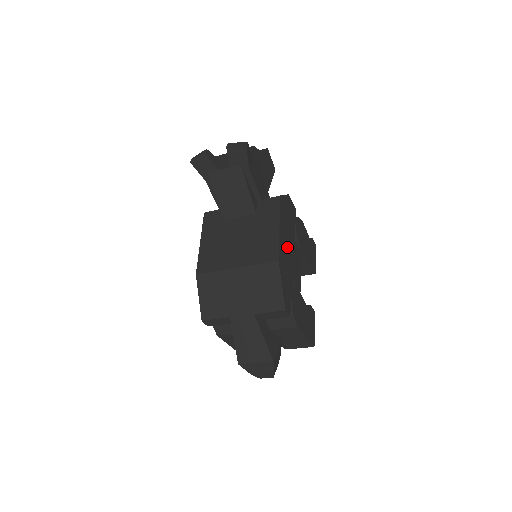
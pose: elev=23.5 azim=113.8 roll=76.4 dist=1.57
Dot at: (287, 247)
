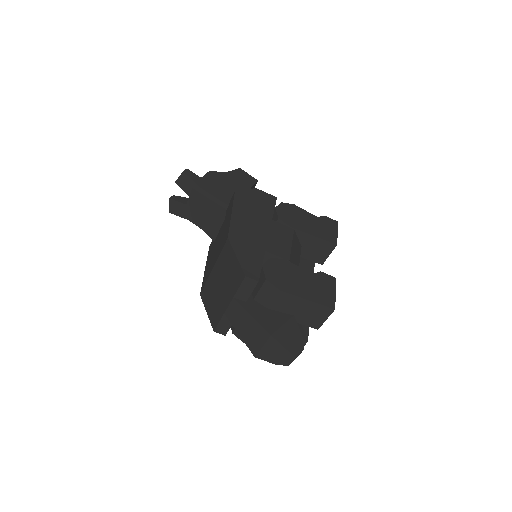
Dot at: (252, 227)
